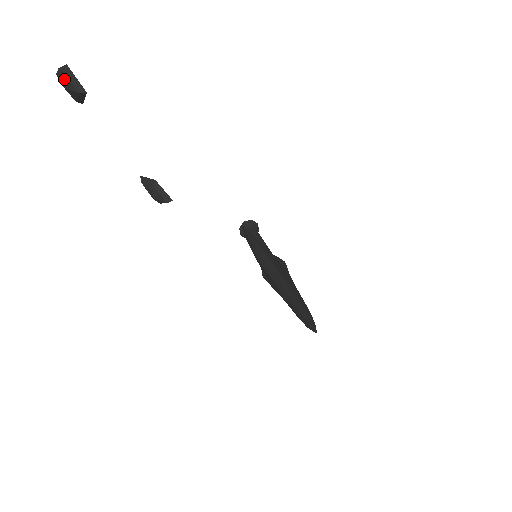
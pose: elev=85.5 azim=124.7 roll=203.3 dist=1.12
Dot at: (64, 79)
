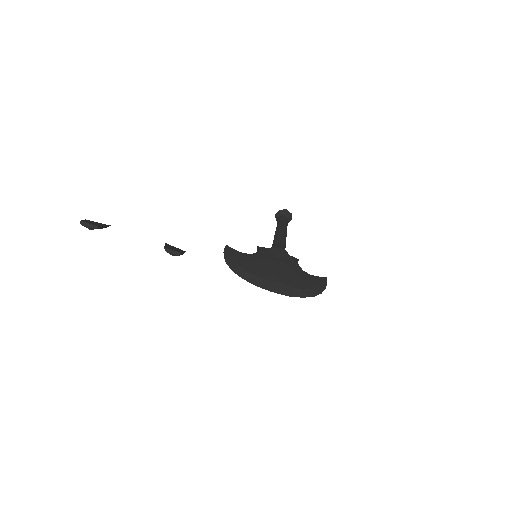
Dot at: (86, 227)
